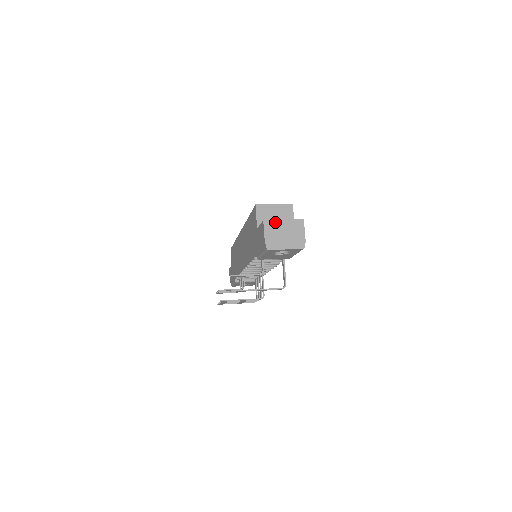
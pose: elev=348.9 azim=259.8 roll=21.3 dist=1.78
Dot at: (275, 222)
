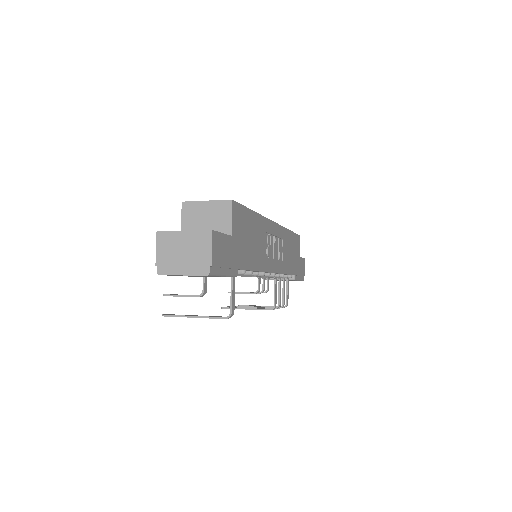
Dot at: (172, 234)
